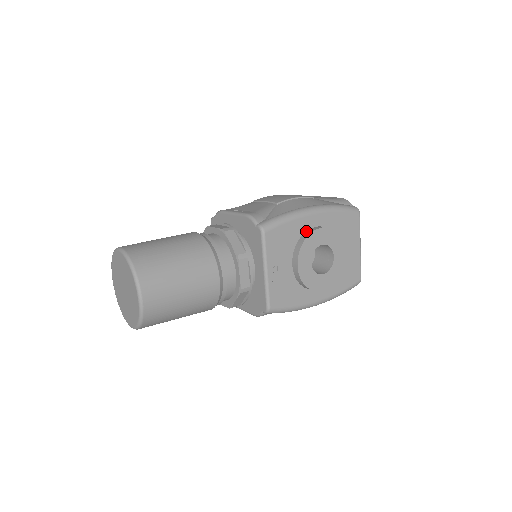
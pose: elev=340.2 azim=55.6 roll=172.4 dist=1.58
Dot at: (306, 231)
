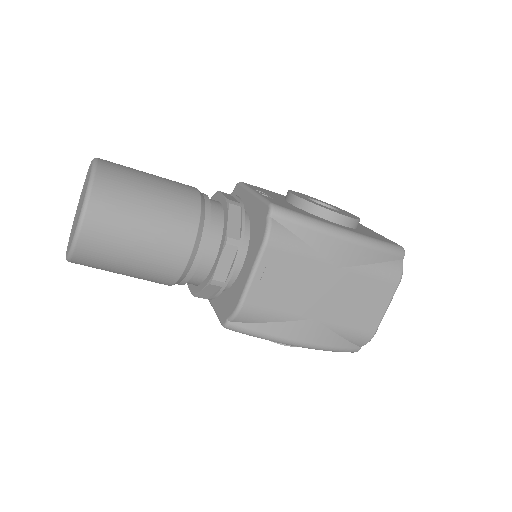
Dot at: occluded
